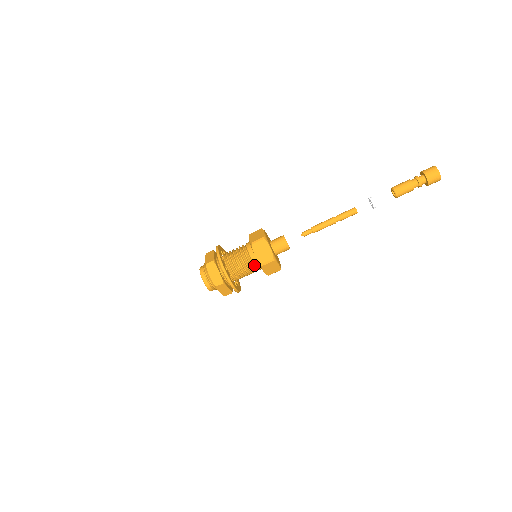
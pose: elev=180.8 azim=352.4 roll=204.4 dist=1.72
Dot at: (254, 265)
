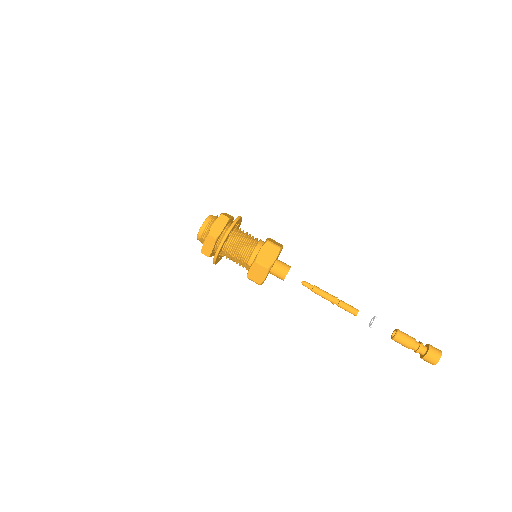
Dot at: (249, 257)
